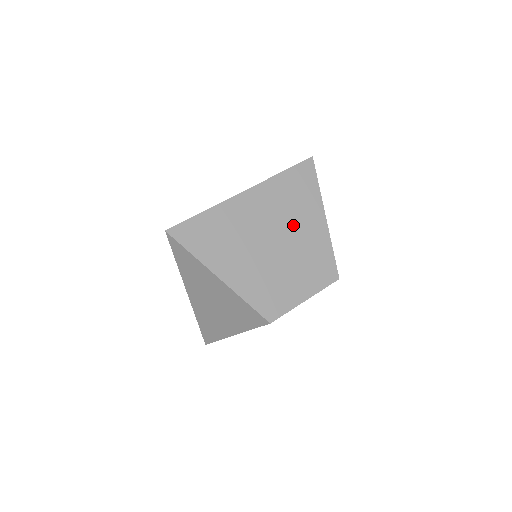
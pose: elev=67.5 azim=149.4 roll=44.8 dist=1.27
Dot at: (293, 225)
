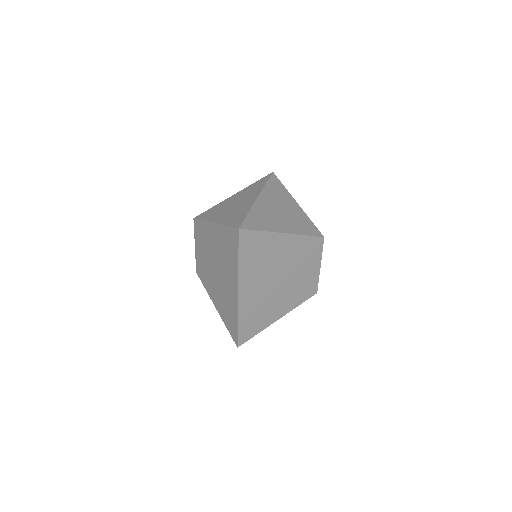
Dot at: (276, 262)
